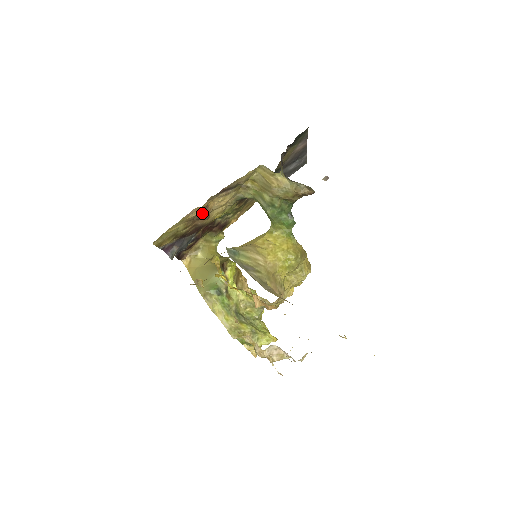
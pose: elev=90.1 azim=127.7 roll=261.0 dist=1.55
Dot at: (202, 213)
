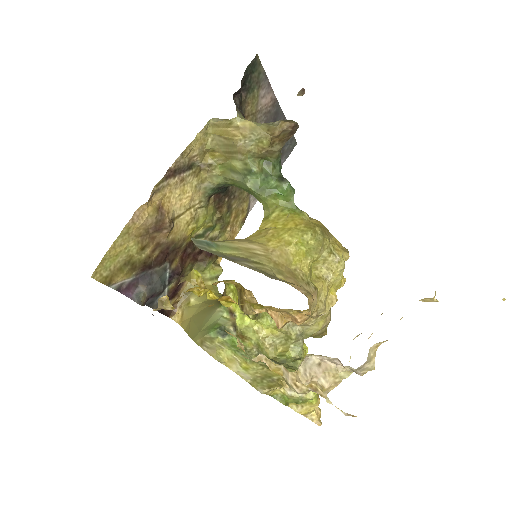
Dot at: (156, 219)
